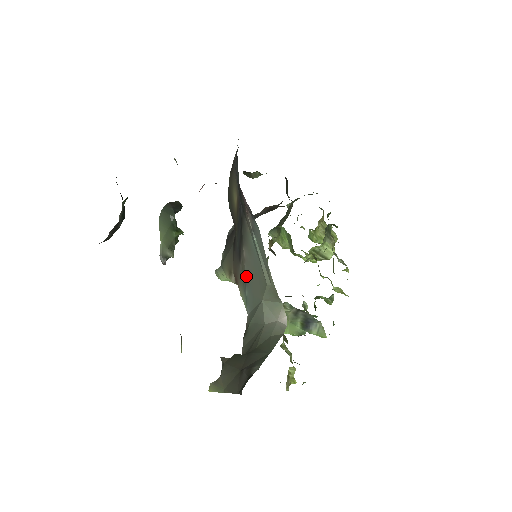
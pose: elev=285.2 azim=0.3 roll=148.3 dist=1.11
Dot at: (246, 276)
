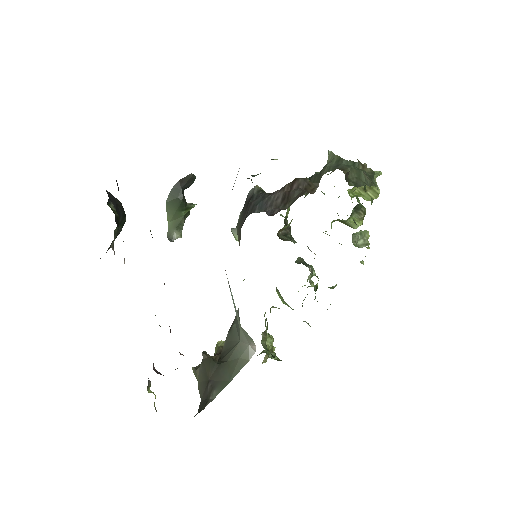
Dot at: occluded
